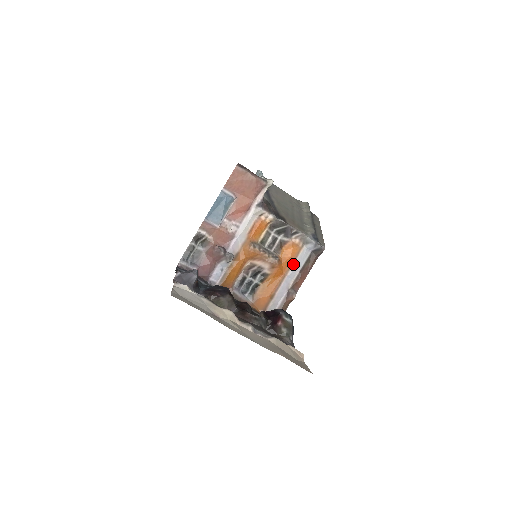
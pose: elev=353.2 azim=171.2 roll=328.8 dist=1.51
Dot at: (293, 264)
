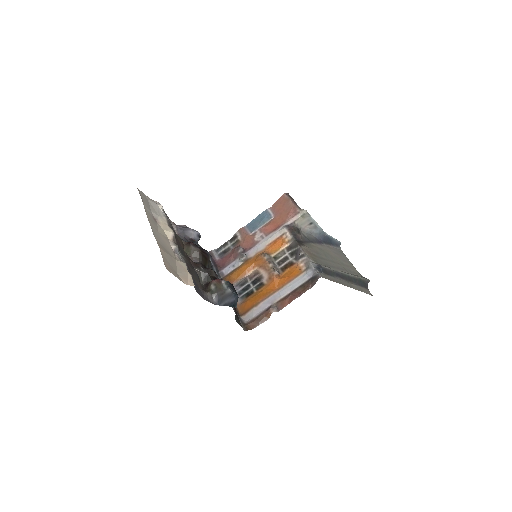
Dot at: (288, 283)
